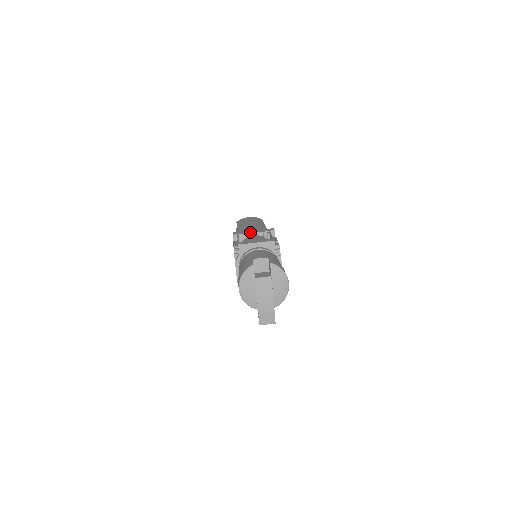
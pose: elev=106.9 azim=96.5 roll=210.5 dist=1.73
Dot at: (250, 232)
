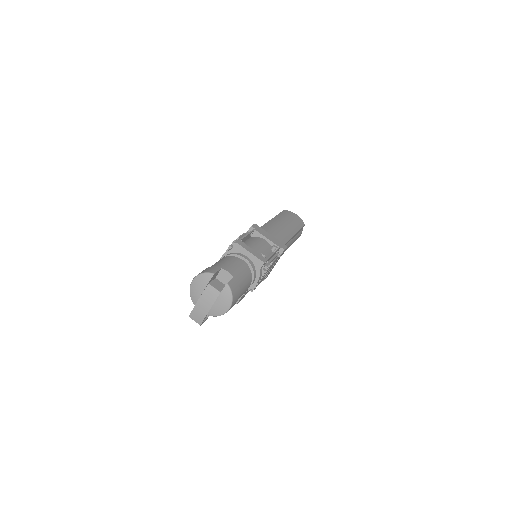
Dot at: (266, 235)
